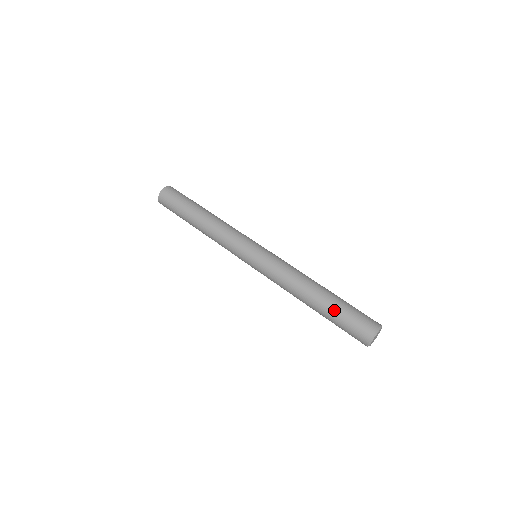
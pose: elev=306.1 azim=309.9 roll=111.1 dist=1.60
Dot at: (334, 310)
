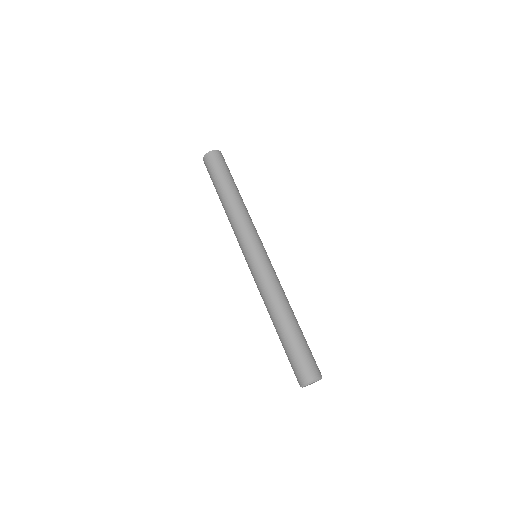
Dot at: (297, 339)
